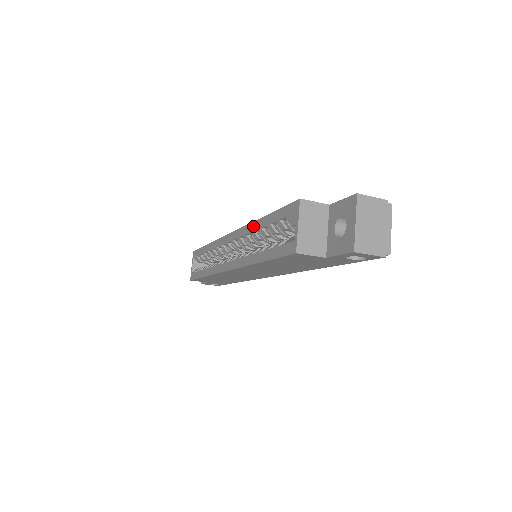
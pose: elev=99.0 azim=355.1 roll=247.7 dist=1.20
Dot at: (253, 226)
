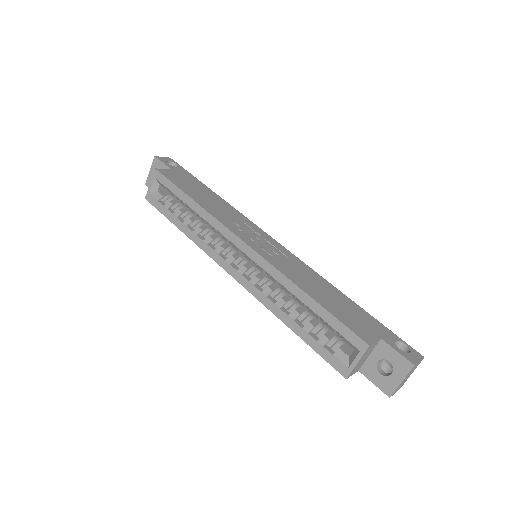
Dot at: (290, 286)
